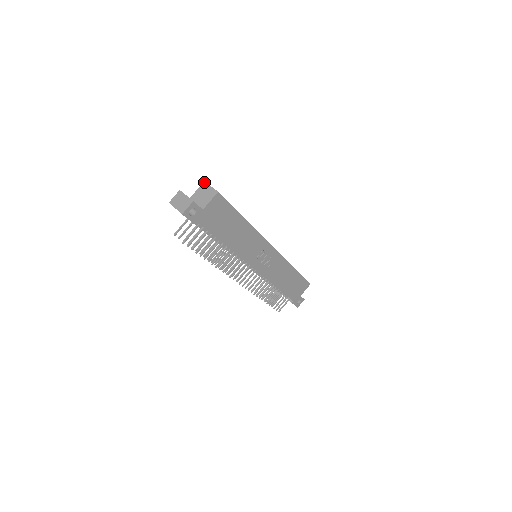
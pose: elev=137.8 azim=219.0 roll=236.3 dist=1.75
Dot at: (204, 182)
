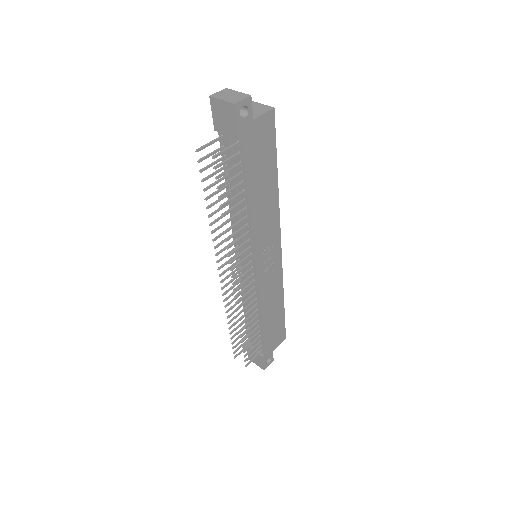
Dot at: occluded
